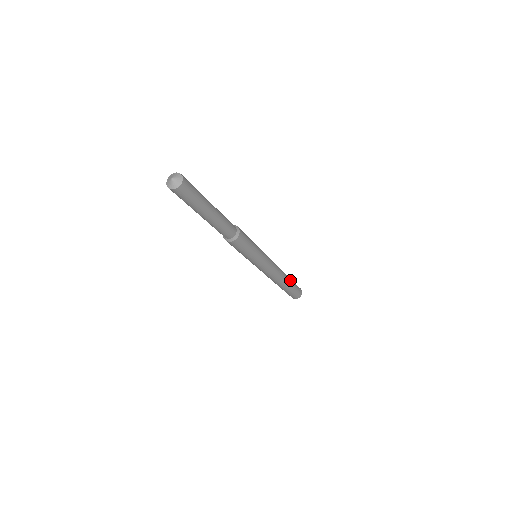
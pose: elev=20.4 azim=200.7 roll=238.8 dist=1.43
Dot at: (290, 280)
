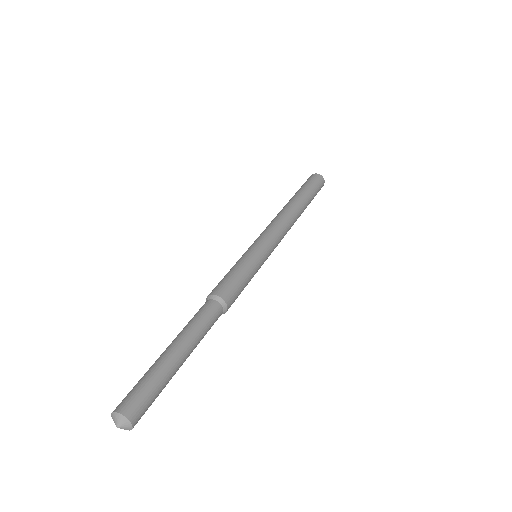
Dot at: (306, 207)
